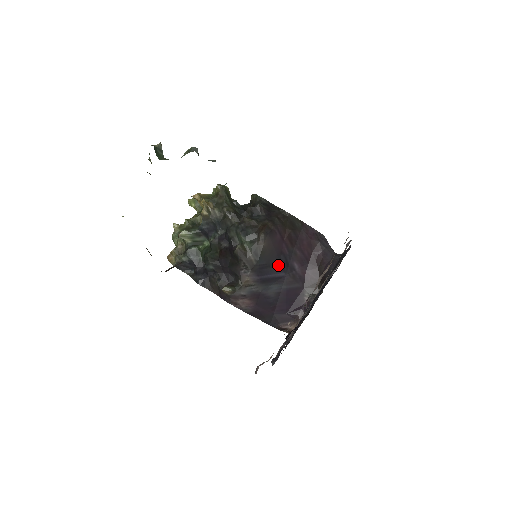
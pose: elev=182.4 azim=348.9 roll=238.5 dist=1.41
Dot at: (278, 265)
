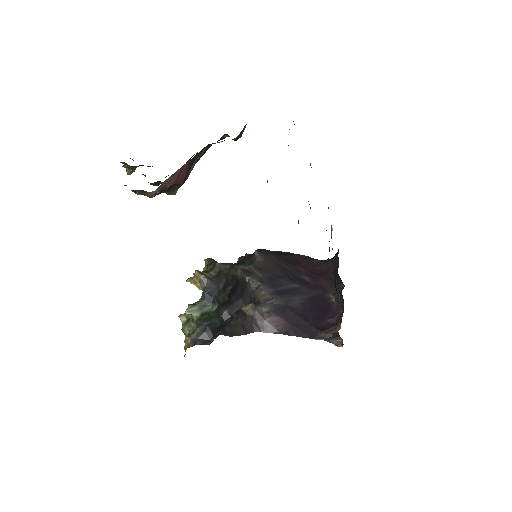
Dot at: (287, 278)
